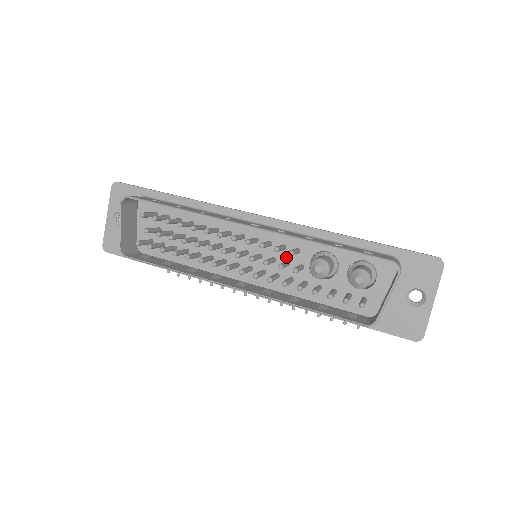
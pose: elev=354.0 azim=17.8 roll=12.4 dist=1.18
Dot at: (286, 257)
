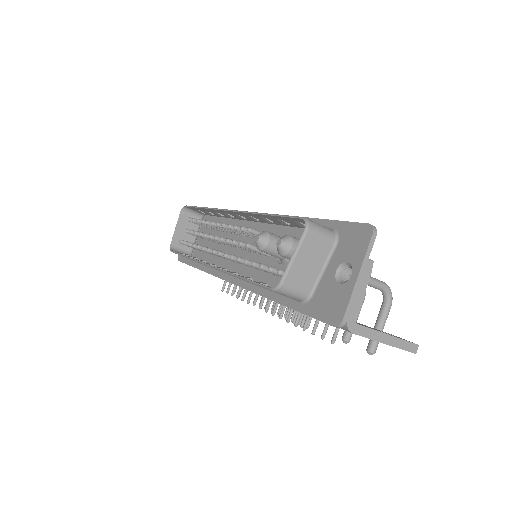
Dot at: occluded
